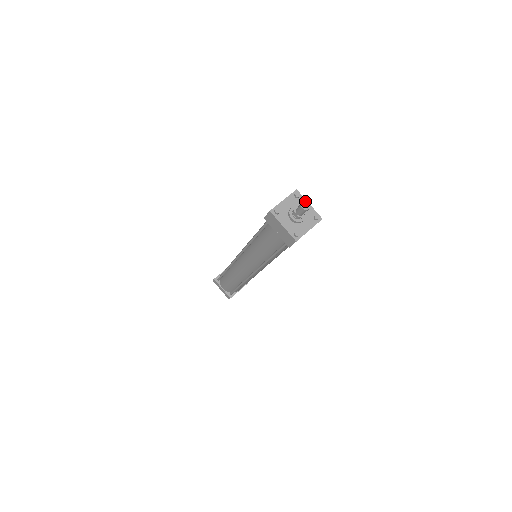
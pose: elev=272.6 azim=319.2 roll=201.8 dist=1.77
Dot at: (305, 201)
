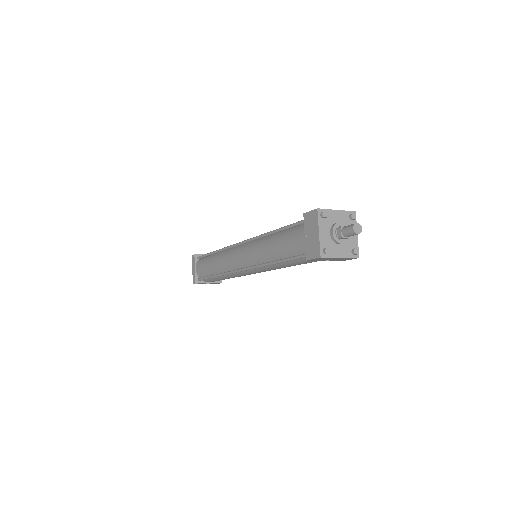
Dot at: occluded
